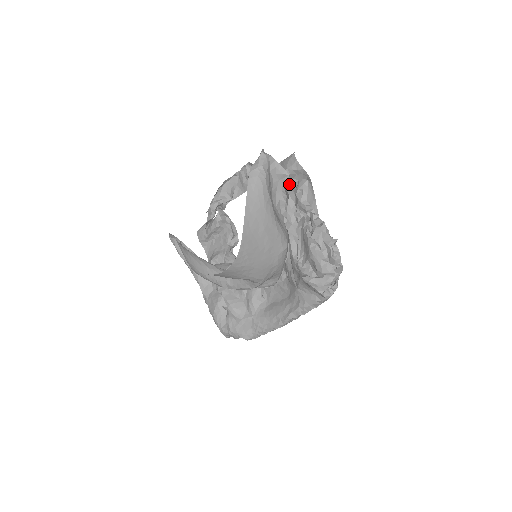
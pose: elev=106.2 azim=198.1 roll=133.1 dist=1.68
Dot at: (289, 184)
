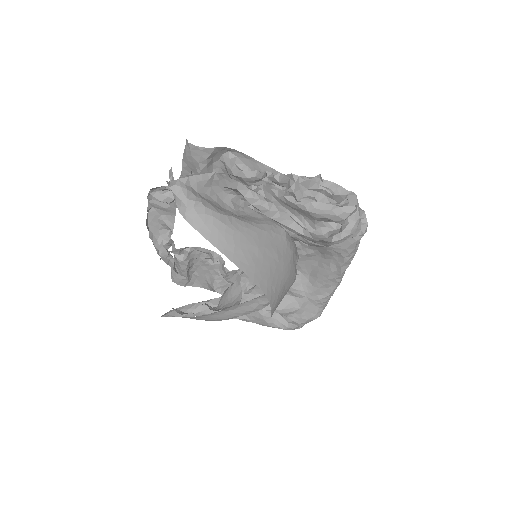
Dot at: (225, 180)
